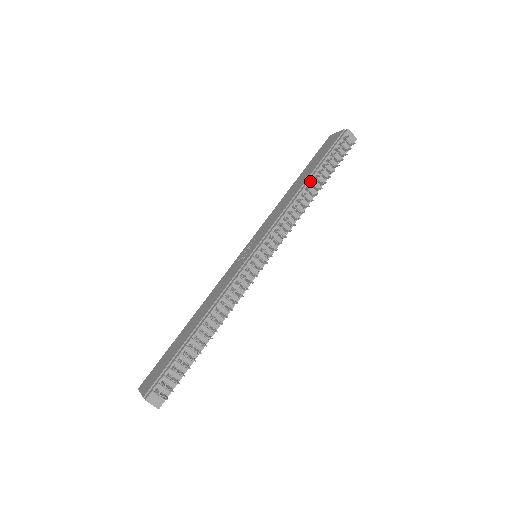
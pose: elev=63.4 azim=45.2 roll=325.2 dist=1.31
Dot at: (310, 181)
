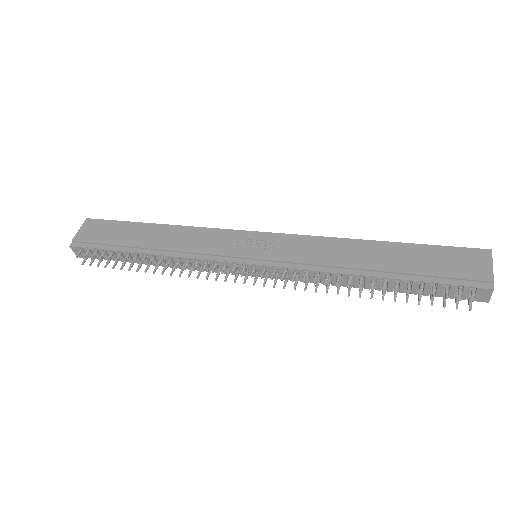
Dot at: (376, 277)
